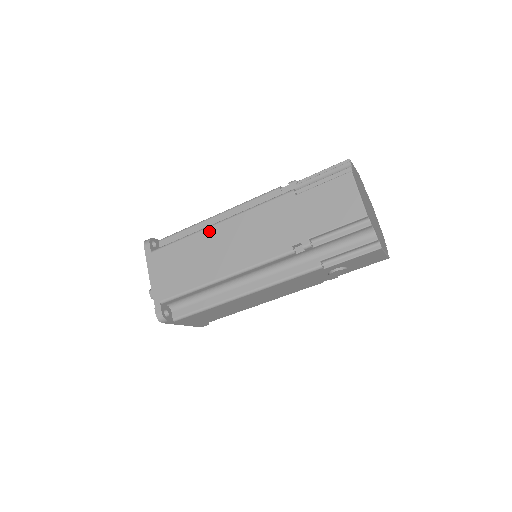
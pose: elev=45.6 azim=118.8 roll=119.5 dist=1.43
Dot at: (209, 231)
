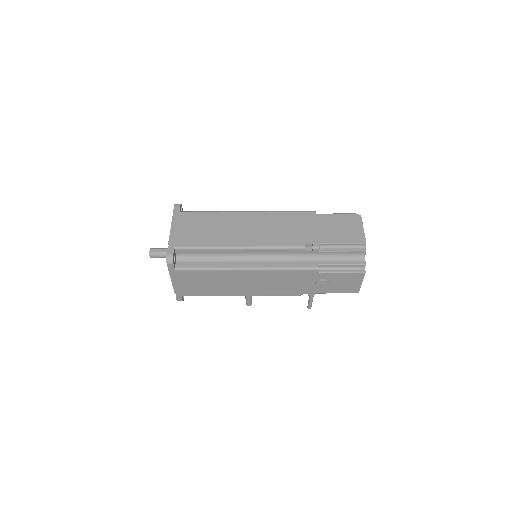
Dot at: (238, 214)
